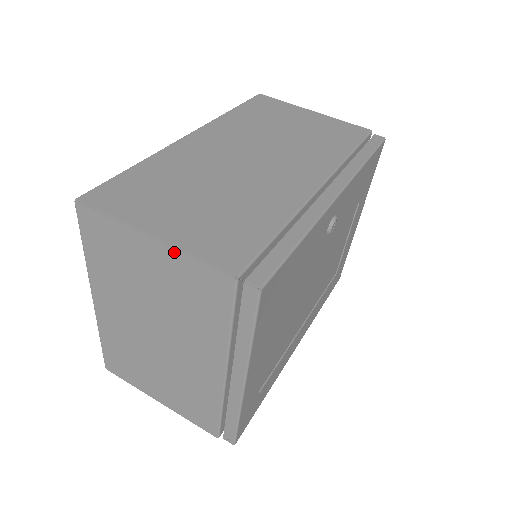
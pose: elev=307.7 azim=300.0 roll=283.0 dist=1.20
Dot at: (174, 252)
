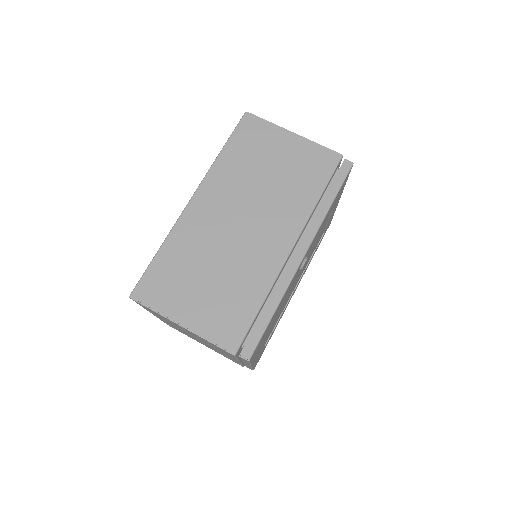
Dot at: (197, 335)
